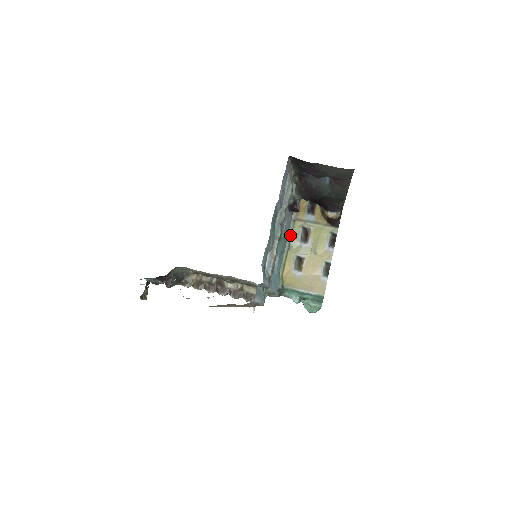
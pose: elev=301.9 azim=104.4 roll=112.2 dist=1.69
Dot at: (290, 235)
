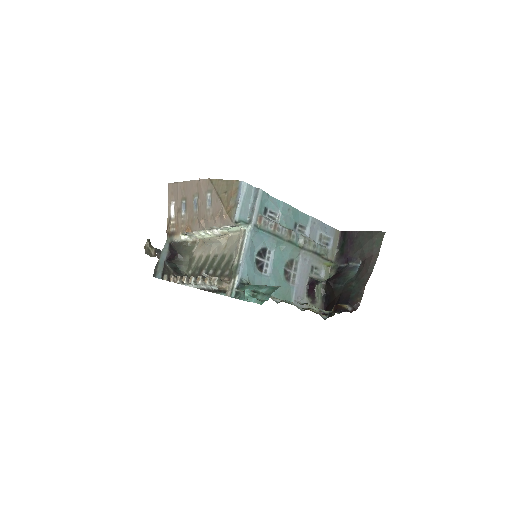
Dot at: (290, 303)
